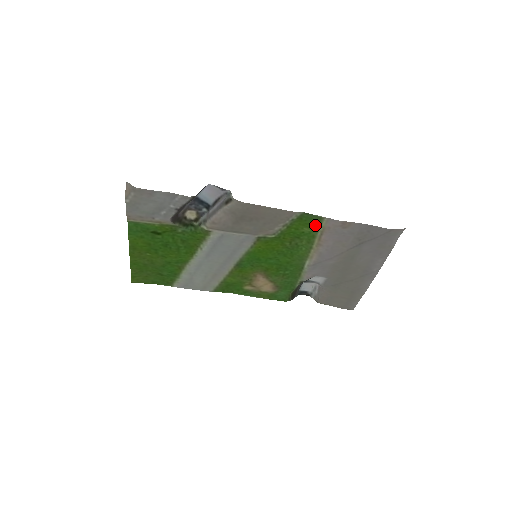
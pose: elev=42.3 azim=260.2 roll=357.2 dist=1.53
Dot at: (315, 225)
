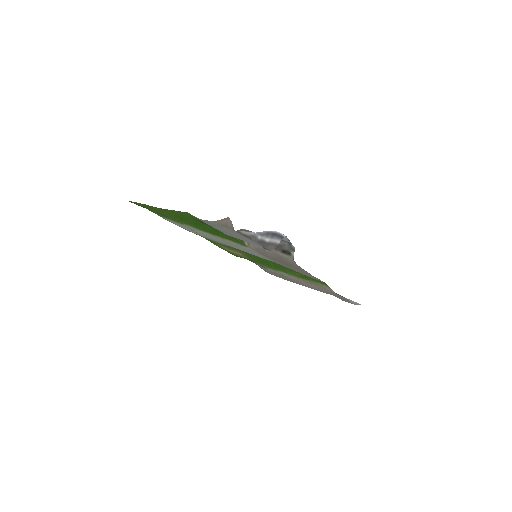
Dot at: (319, 281)
